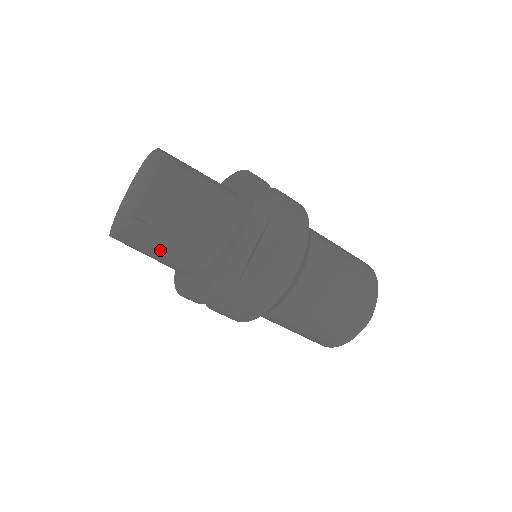
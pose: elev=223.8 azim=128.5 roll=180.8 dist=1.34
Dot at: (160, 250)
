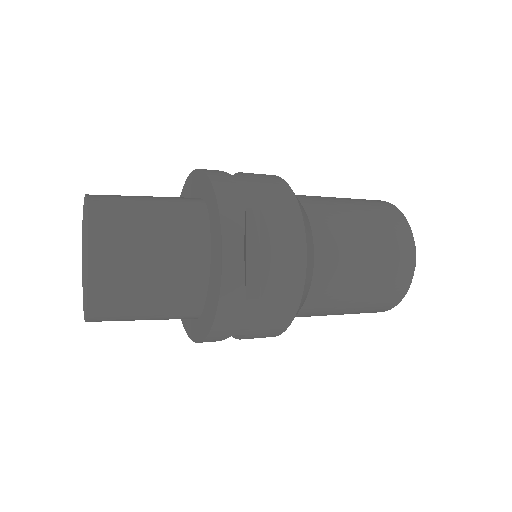
Dot at: occluded
